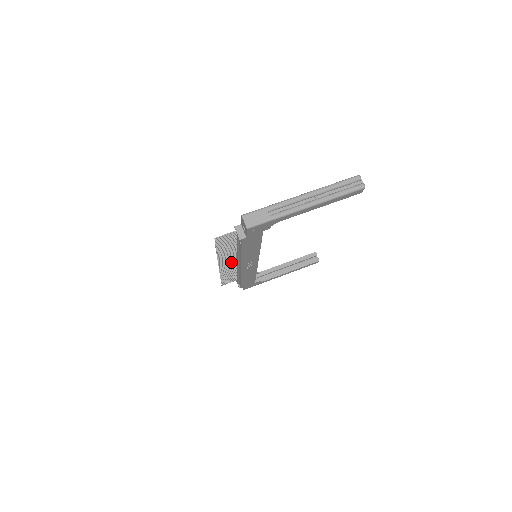
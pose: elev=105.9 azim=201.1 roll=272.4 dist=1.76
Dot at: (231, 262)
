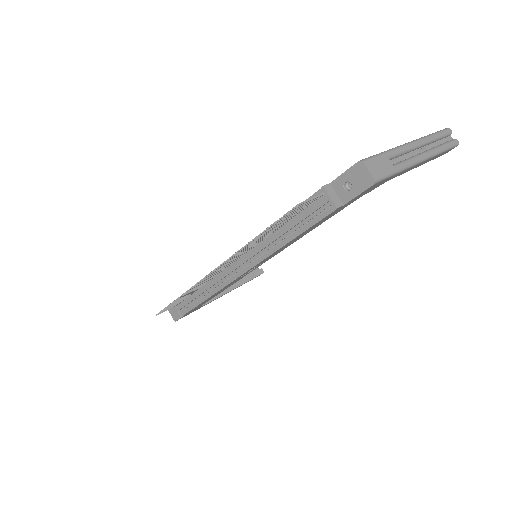
Dot at: (223, 267)
